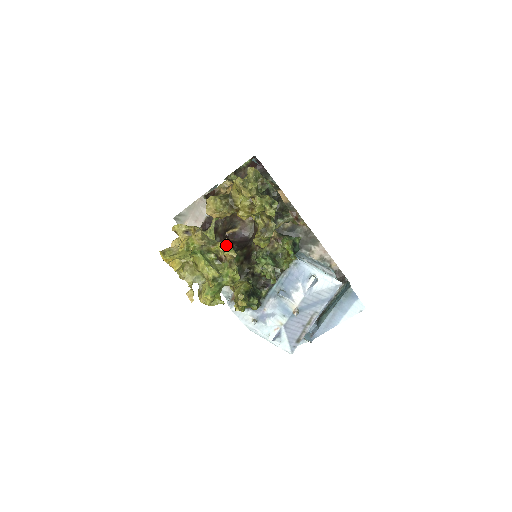
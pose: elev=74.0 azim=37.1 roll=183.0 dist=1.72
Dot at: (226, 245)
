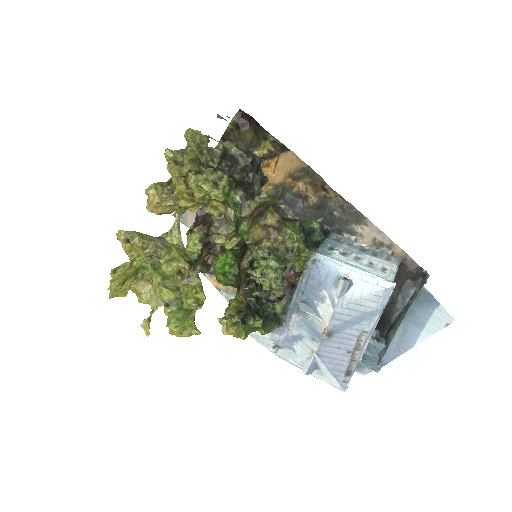
Dot at: (166, 254)
